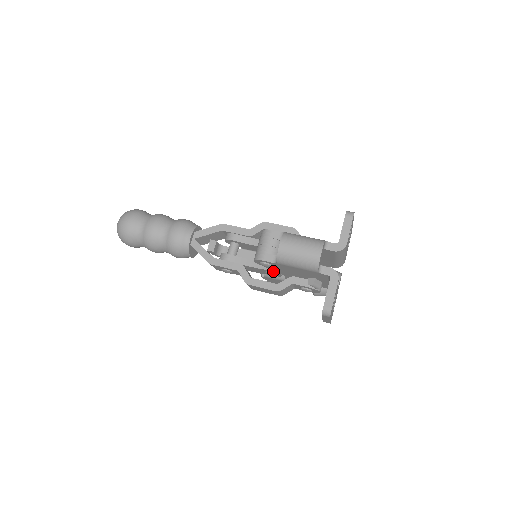
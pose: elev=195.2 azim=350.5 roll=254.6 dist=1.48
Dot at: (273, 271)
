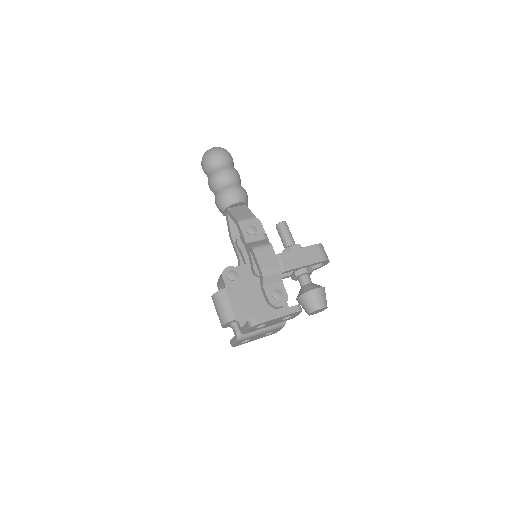
Dot at: occluded
